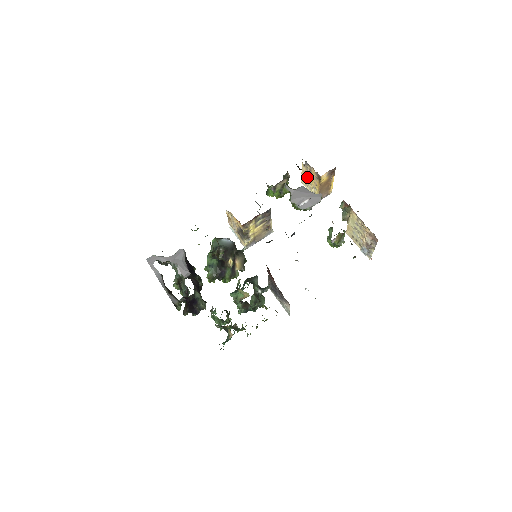
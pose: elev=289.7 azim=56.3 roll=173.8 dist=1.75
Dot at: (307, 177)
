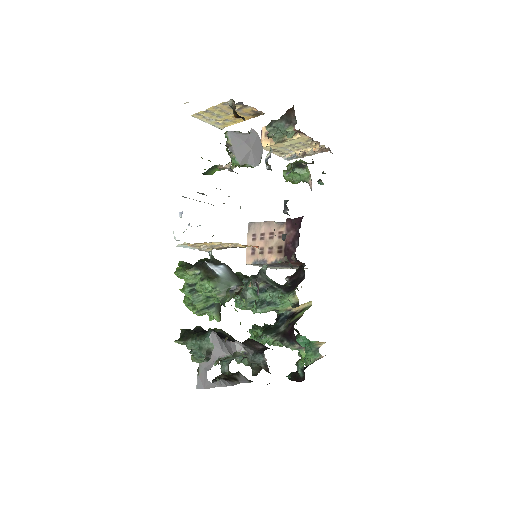
Dot at: (220, 113)
